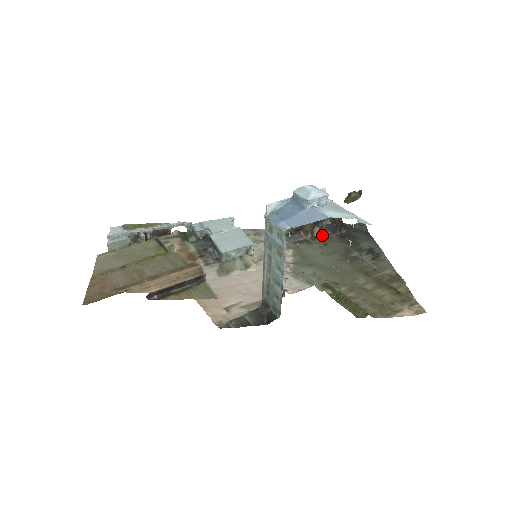
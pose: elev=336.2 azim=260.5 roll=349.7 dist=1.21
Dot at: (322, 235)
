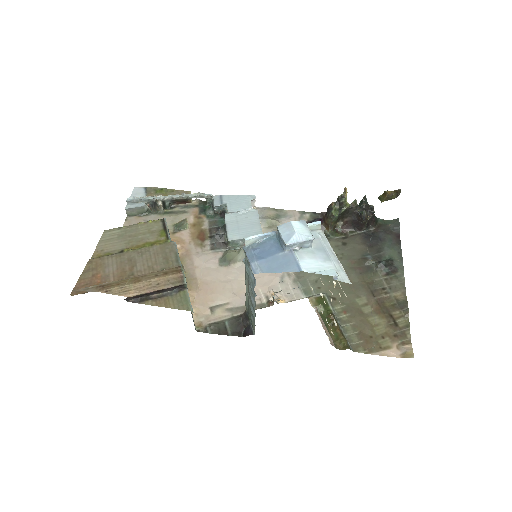
Dot at: (345, 230)
